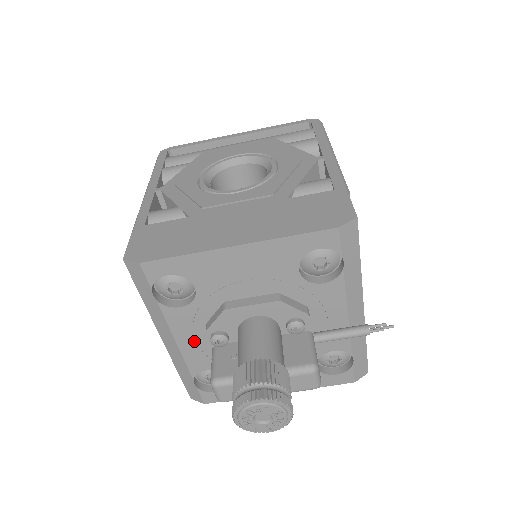
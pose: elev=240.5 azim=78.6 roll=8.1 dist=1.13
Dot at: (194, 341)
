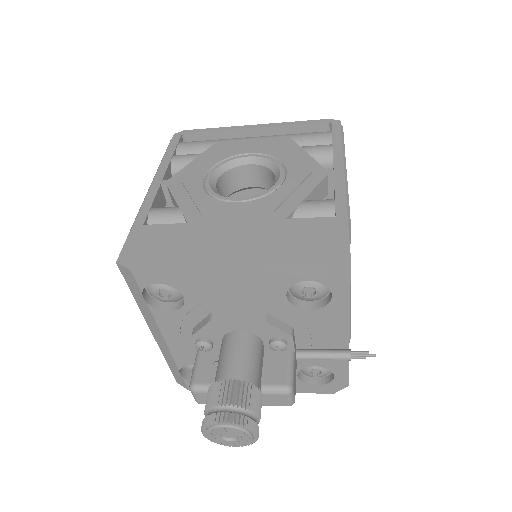
Dot at: (181, 340)
